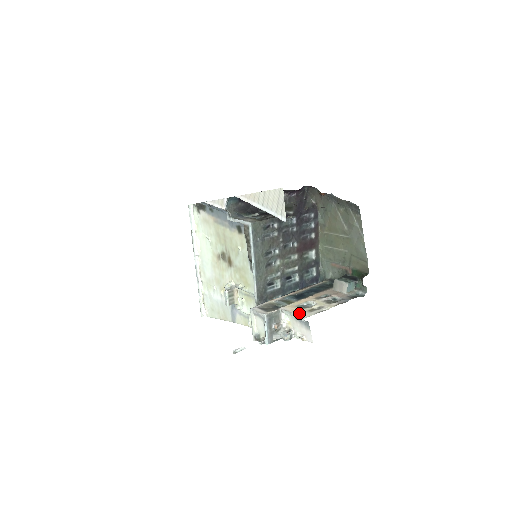
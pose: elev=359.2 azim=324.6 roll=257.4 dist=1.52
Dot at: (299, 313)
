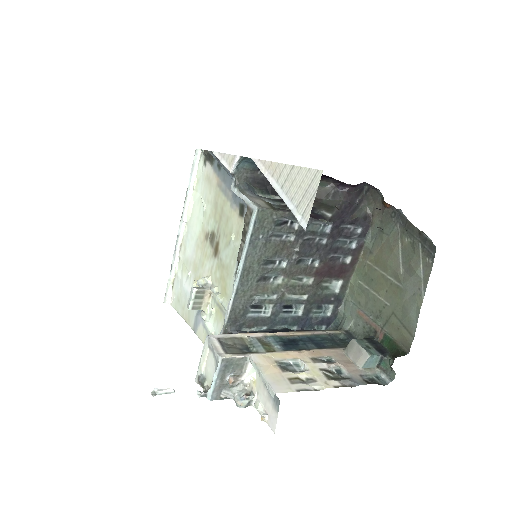
Dot at: (272, 378)
